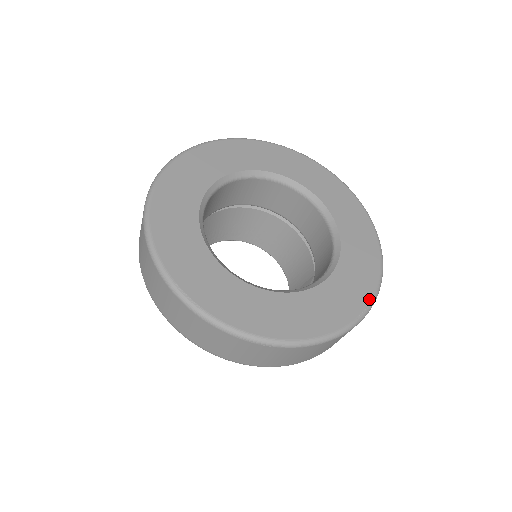
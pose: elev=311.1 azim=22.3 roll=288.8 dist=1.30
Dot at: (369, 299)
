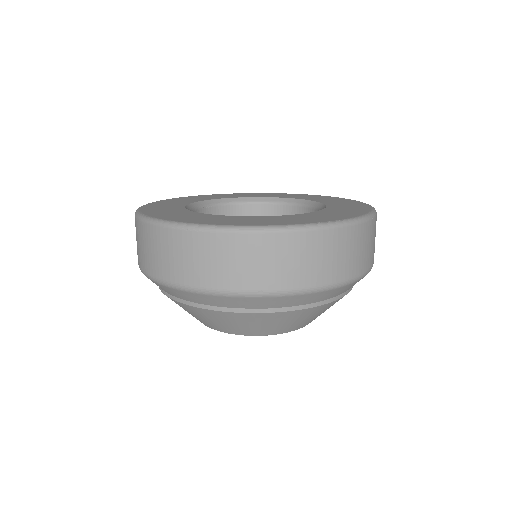
Dot at: (339, 219)
